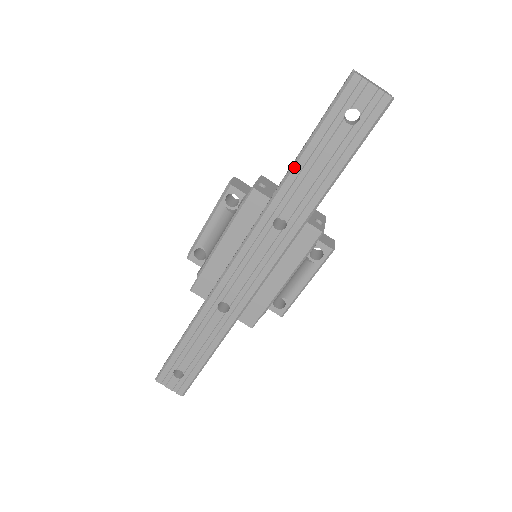
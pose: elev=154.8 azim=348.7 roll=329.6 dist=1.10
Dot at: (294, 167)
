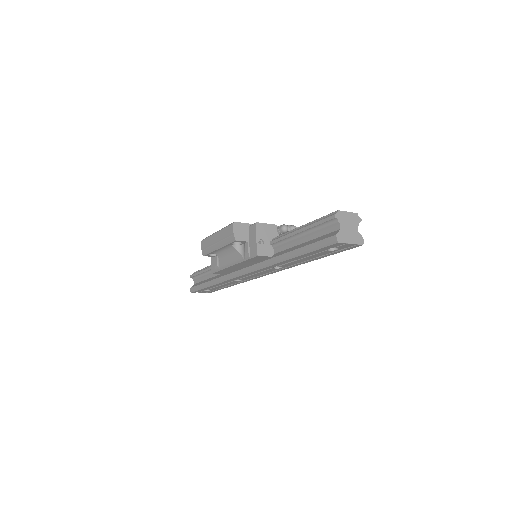
Dot at: (290, 259)
